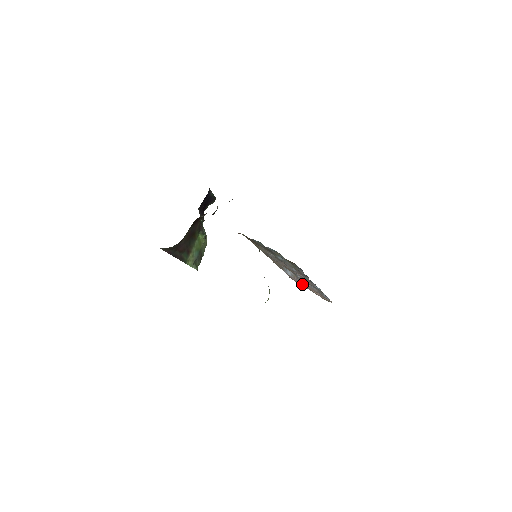
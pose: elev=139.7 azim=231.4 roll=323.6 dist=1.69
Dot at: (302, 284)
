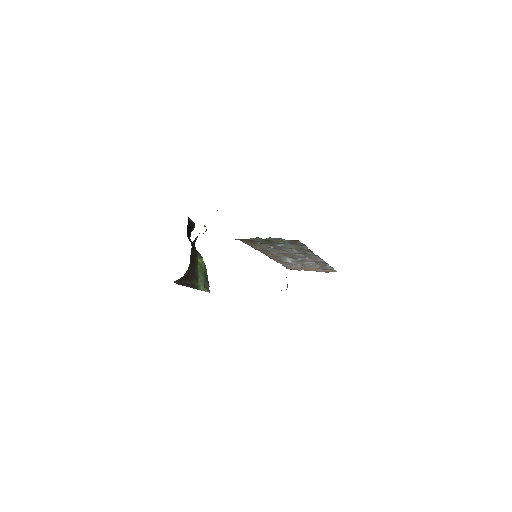
Dot at: (302, 269)
